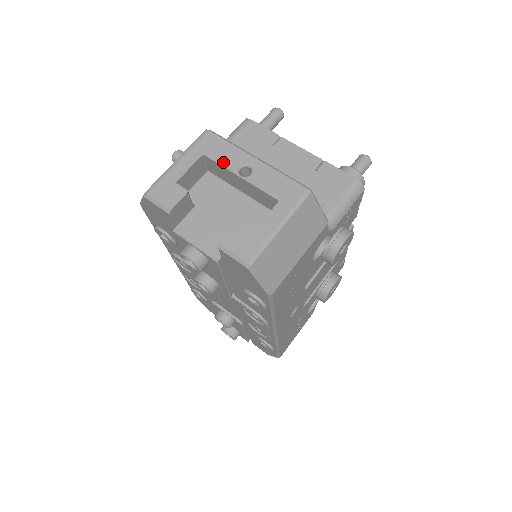
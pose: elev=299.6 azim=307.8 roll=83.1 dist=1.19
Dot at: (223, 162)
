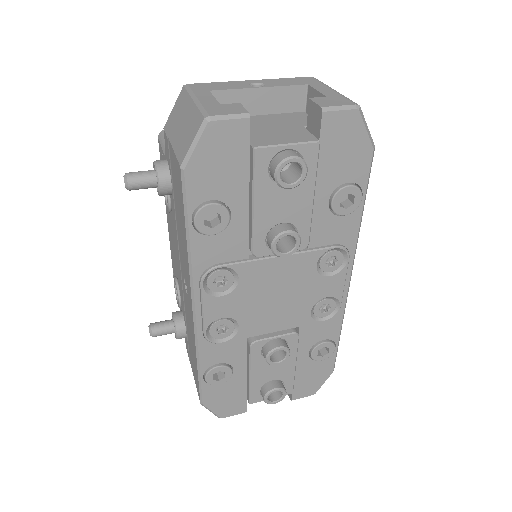
Dot at: (233, 88)
